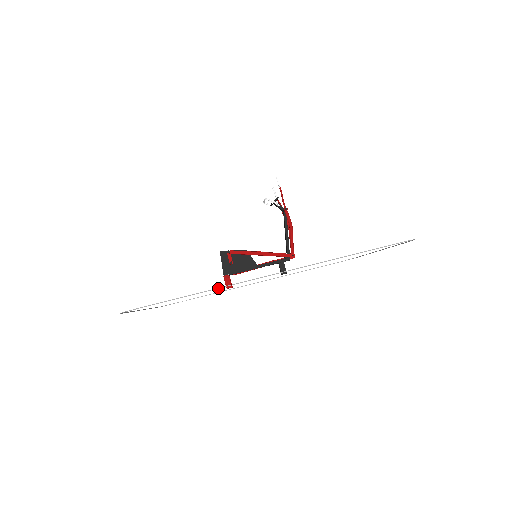
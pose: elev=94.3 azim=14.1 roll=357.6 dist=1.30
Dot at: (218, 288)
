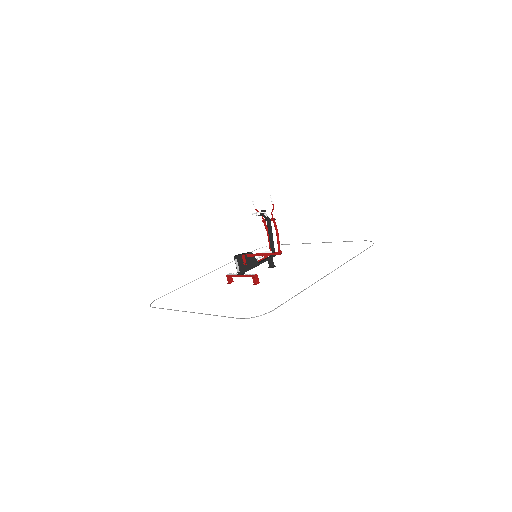
Dot at: occluded
